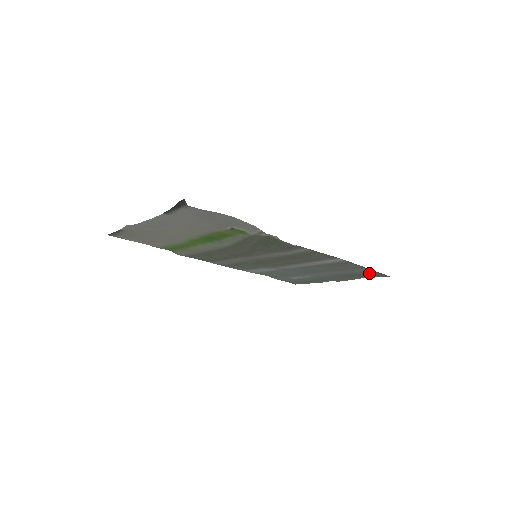
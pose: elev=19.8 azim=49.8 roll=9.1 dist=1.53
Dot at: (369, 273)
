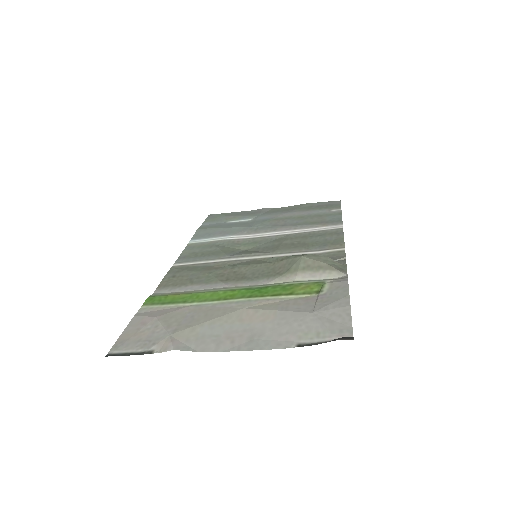
Dot at: (328, 207)
